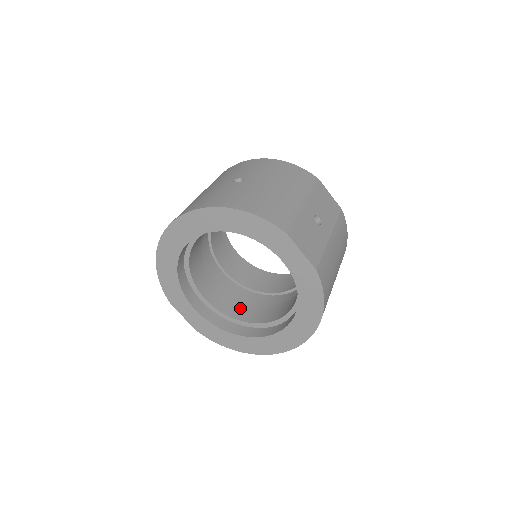
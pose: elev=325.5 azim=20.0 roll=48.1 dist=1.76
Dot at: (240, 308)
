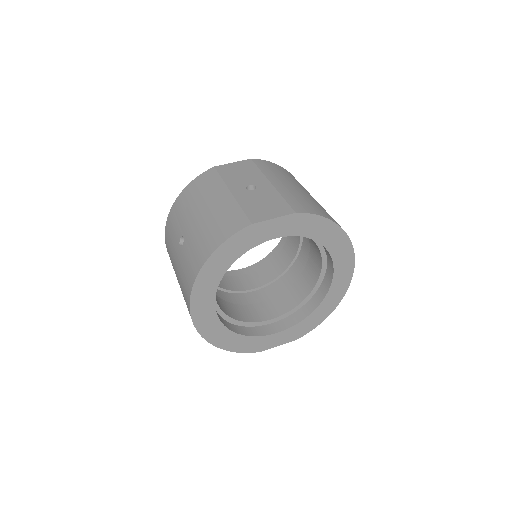
Dot at: (295, 291)
